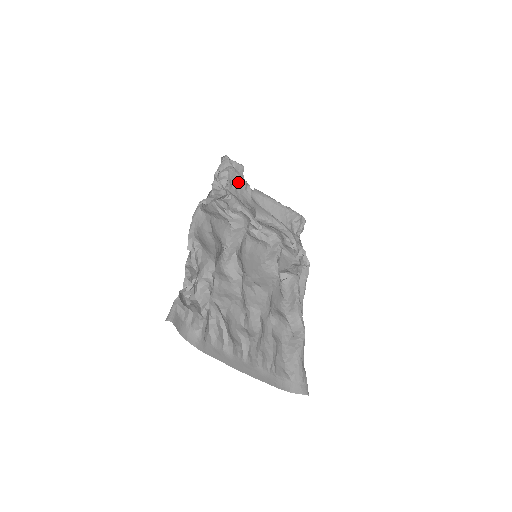
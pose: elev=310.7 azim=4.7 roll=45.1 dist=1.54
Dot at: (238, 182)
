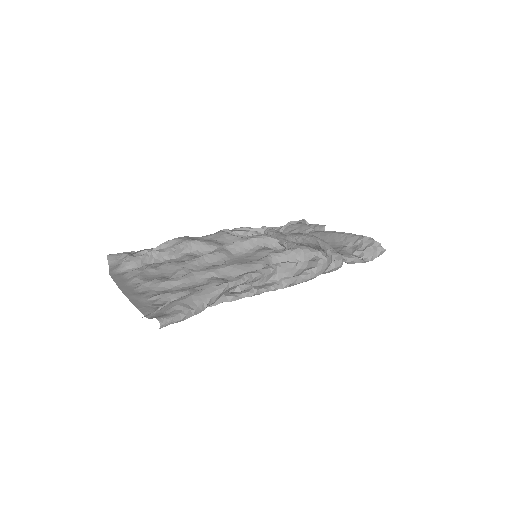
Dot at: (300, 229)
